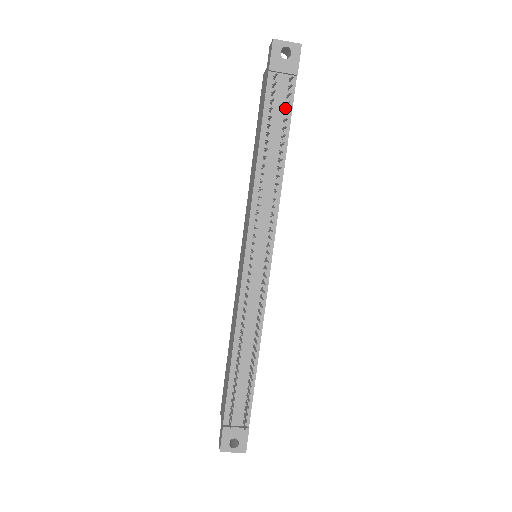
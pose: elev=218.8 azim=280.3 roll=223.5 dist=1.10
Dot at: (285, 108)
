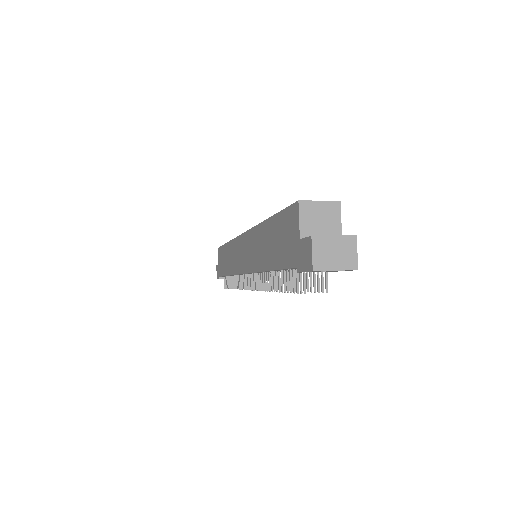
Dot at: occluded
